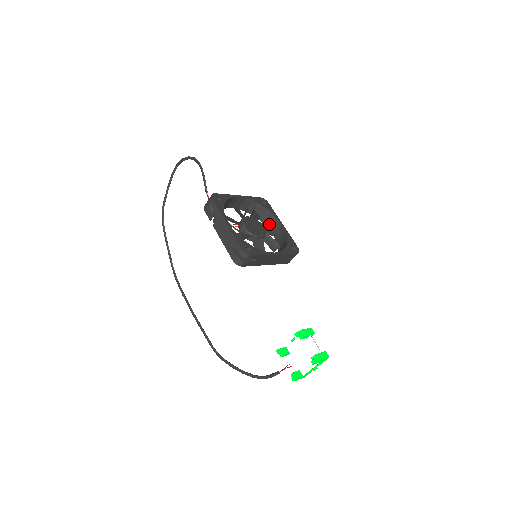
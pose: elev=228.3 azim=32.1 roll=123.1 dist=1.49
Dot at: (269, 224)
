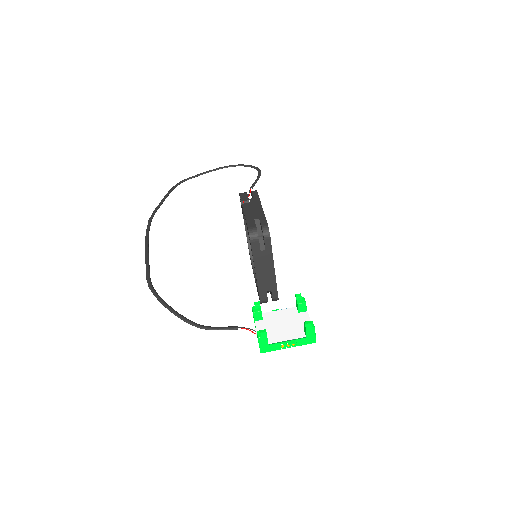
Dot at: occluded
